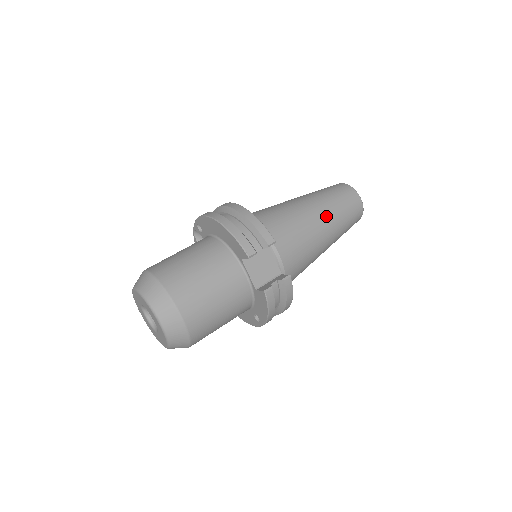
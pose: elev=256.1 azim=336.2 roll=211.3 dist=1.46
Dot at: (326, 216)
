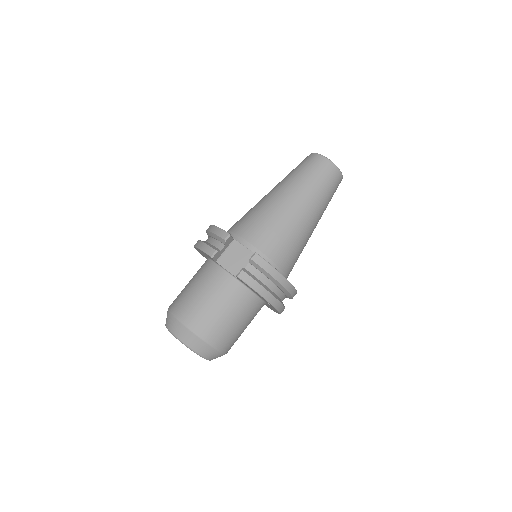
Dot at: (288, 190)
